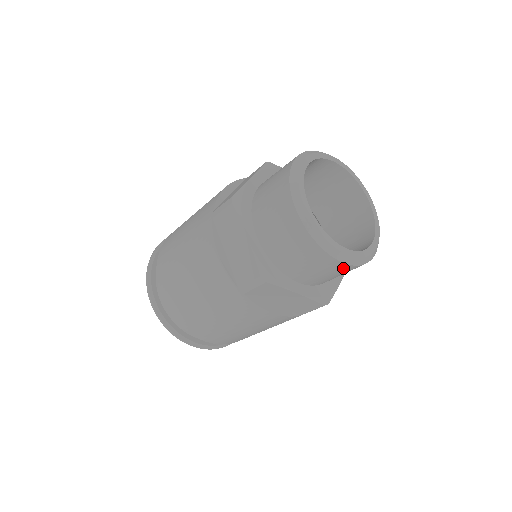
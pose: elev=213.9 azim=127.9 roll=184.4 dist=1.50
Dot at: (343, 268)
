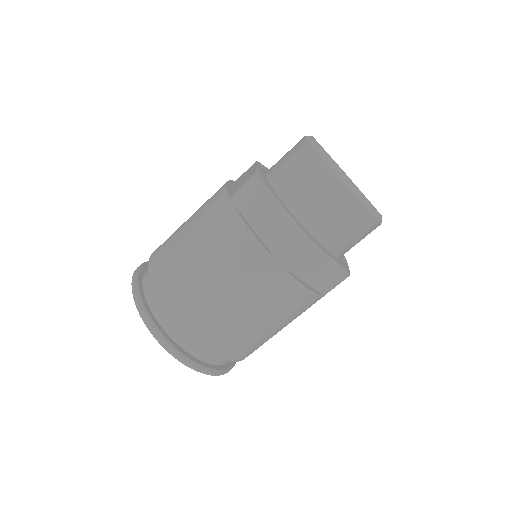
Dot at: (370, 225)
